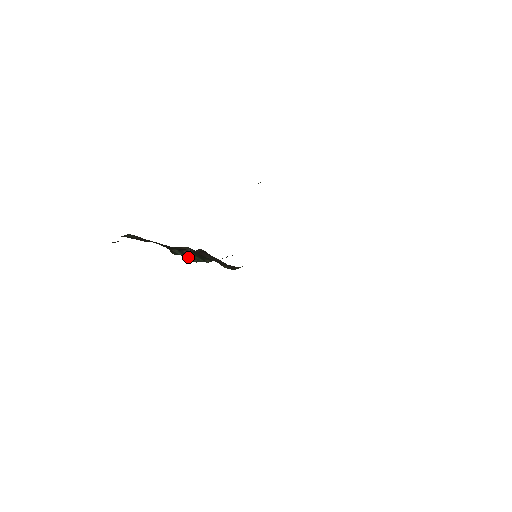
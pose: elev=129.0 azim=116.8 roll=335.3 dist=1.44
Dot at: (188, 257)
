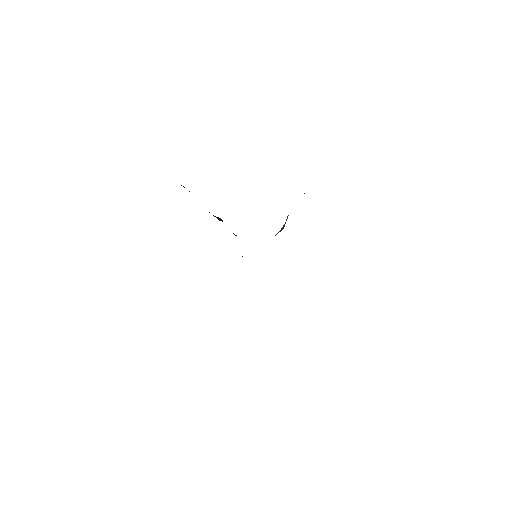
Dot at: occluded
